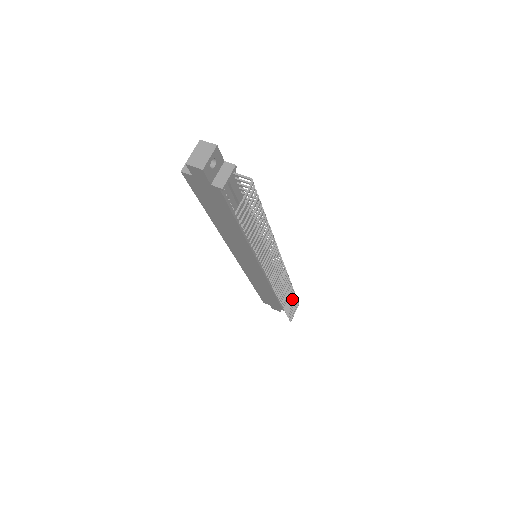
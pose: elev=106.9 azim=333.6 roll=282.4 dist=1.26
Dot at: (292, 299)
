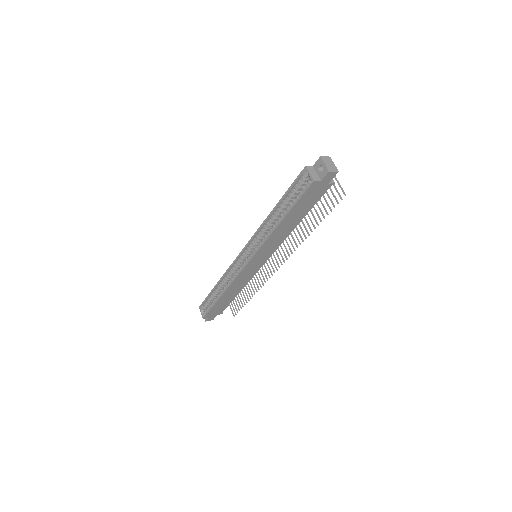
Dot at: (240, 294)
